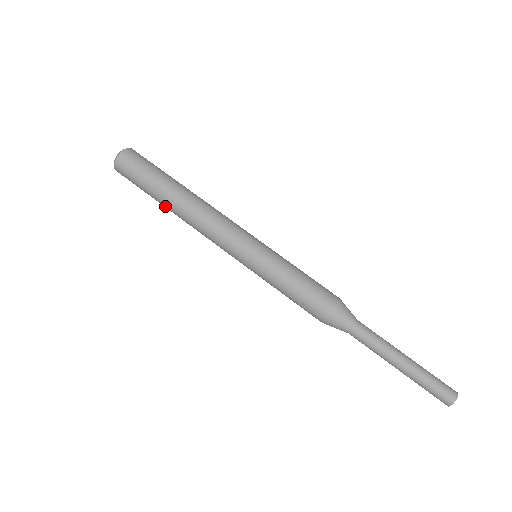
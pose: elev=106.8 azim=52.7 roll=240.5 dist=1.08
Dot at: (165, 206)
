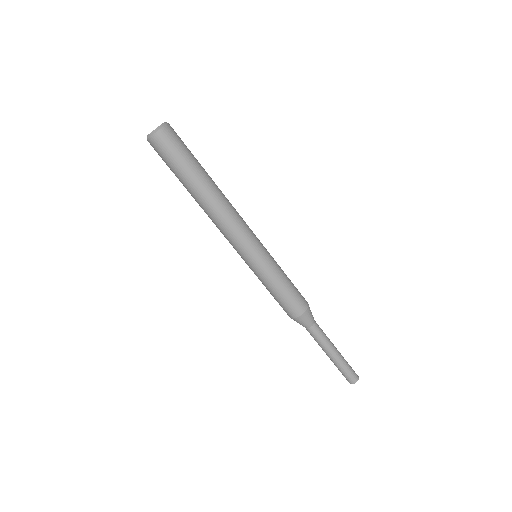
Dot at: occluded
